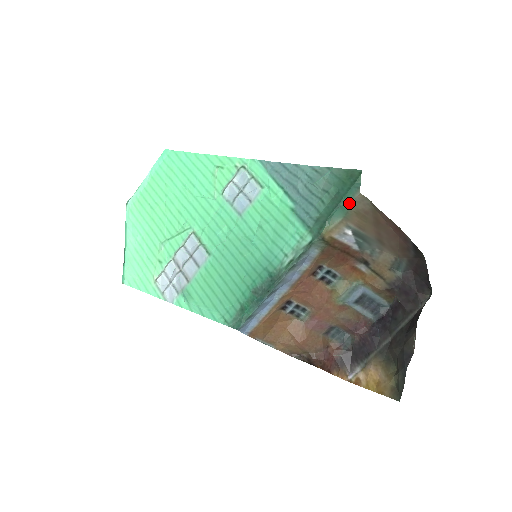
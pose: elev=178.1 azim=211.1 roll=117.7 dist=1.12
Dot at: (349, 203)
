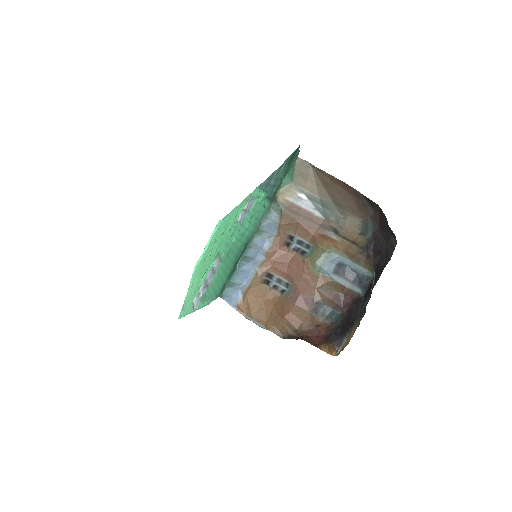
Dot at: (293, 168)
